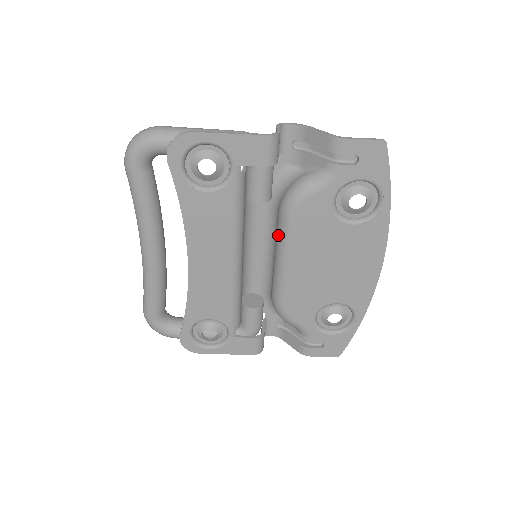
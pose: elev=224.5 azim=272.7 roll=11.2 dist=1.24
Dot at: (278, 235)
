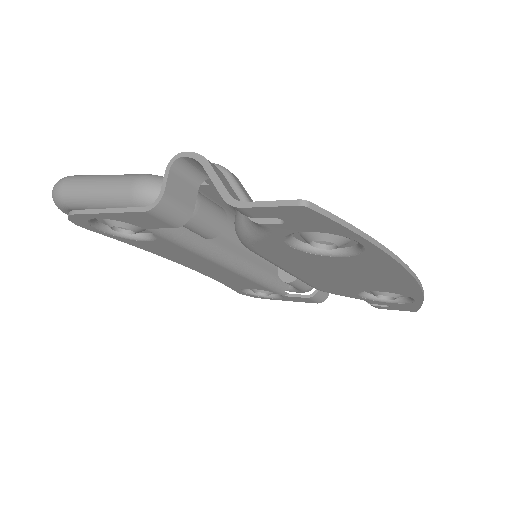
Dot at: occluded
